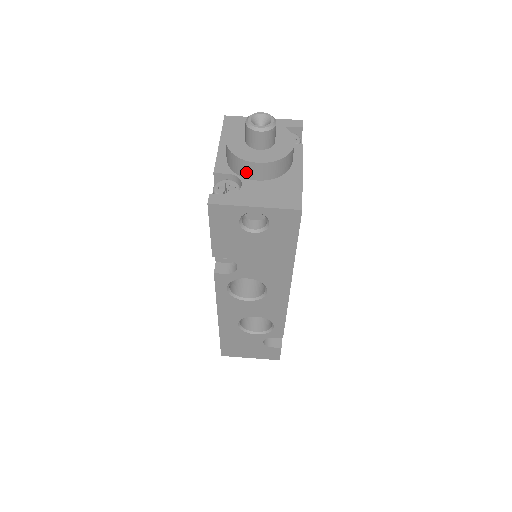
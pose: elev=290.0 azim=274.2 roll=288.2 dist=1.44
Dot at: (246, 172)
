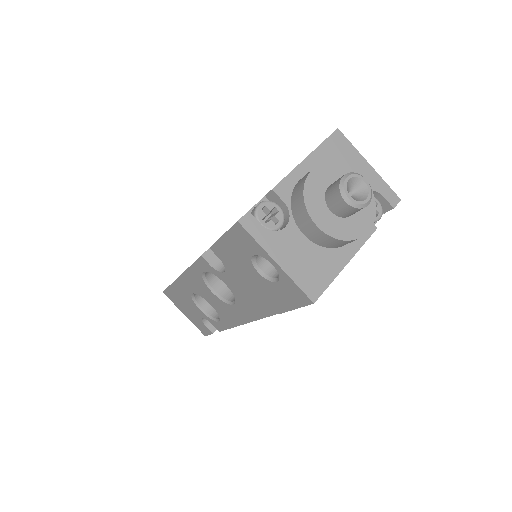
Dot at: (300, 219)
